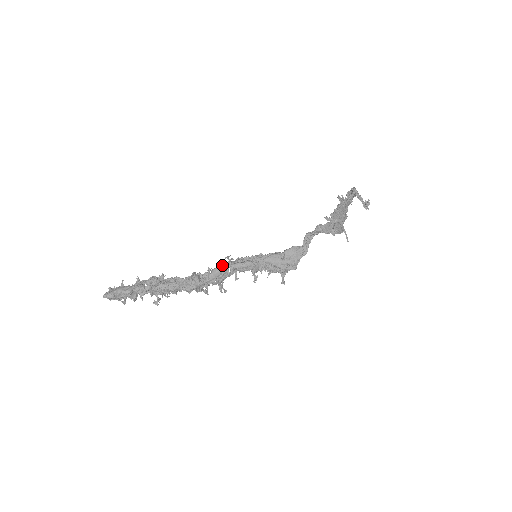
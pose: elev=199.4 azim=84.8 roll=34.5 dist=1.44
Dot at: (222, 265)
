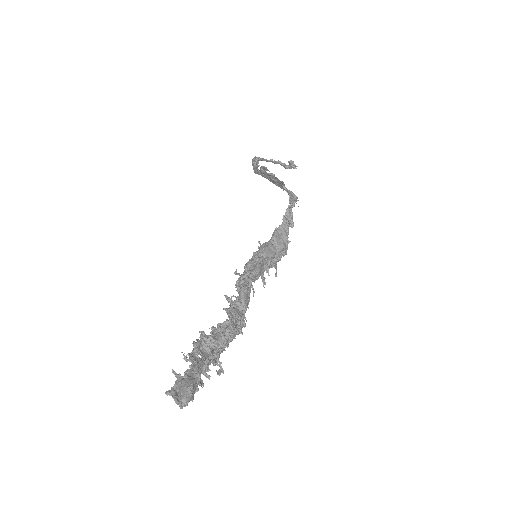
Dot at: (244, 282)
